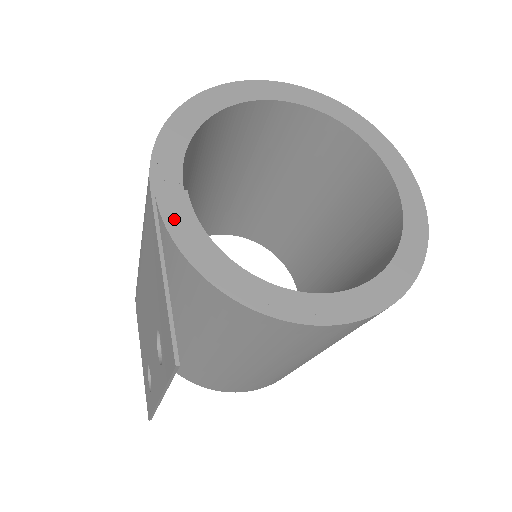
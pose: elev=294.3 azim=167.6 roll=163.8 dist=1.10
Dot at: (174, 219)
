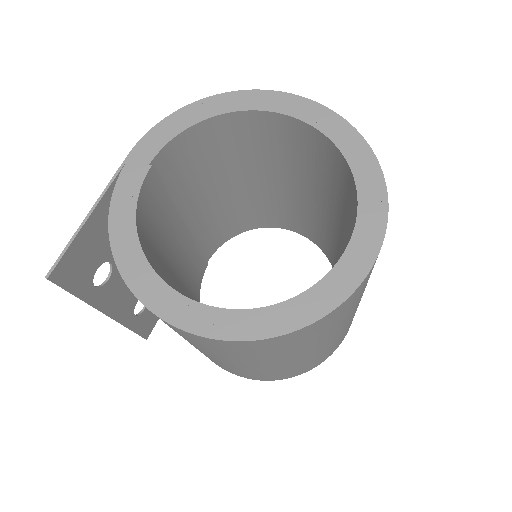
Dot at: (125, 183)
